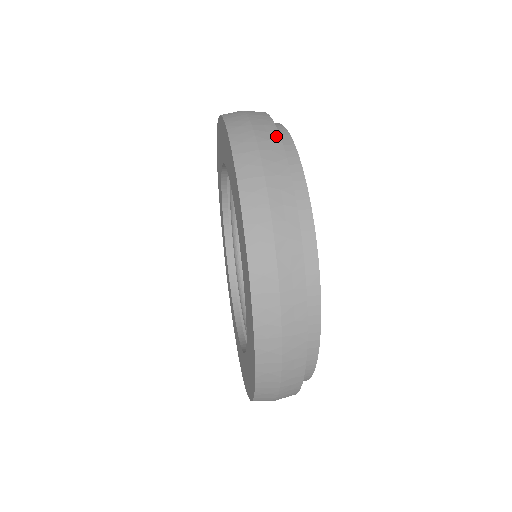
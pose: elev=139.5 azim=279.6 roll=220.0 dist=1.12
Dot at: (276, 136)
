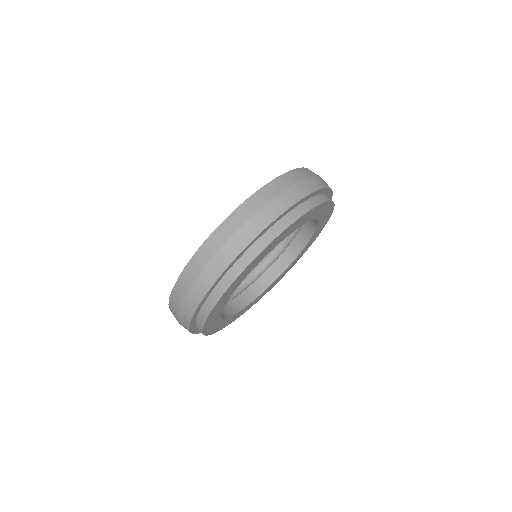
Dot at: (282, 210)
